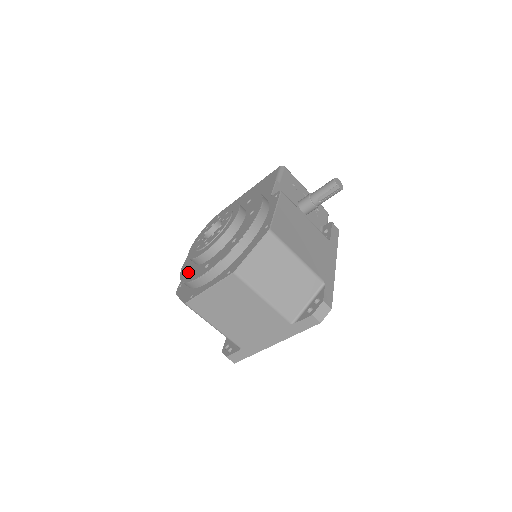
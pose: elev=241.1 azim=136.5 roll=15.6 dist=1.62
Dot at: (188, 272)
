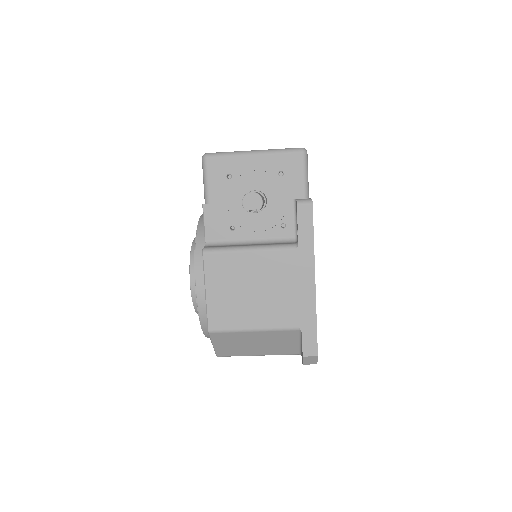
Dot at: occluded
